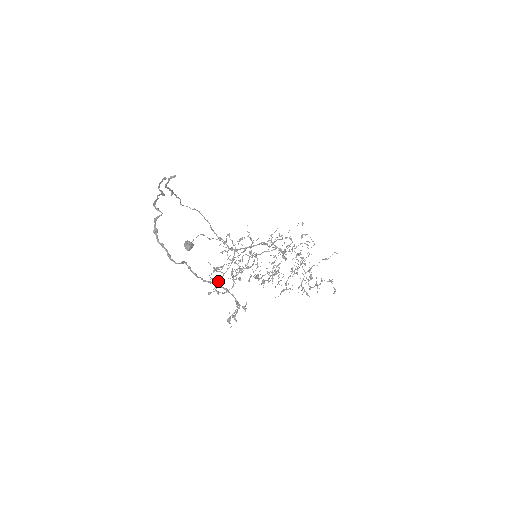
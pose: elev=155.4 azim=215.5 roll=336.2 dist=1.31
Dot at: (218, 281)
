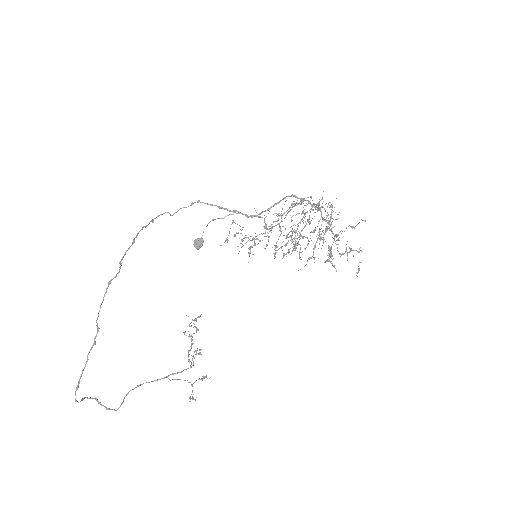
Dot at: (190, 346)
